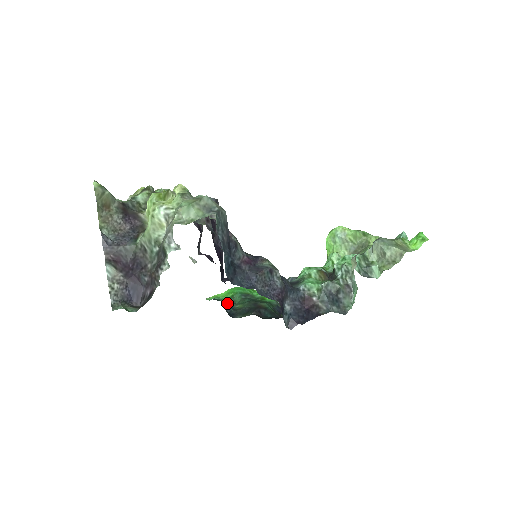
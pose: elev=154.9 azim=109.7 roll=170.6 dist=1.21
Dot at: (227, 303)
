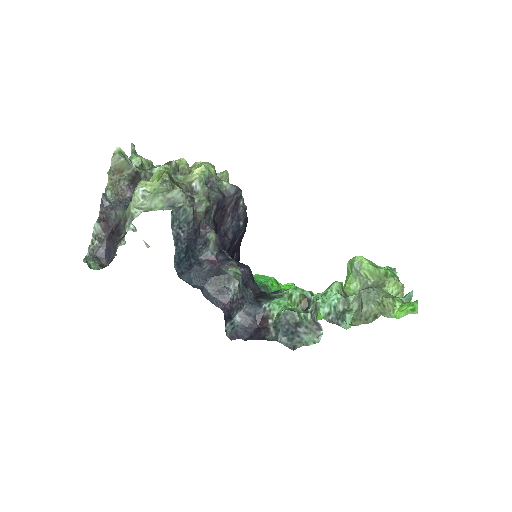
Dot at: occluded
